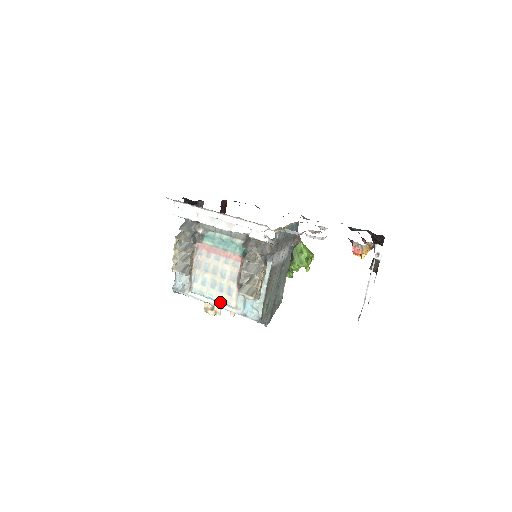
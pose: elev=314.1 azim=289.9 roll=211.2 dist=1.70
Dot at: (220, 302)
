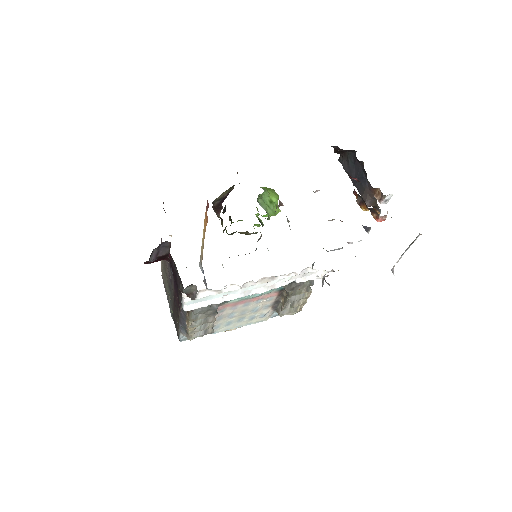
Dot at: (249, 324)
